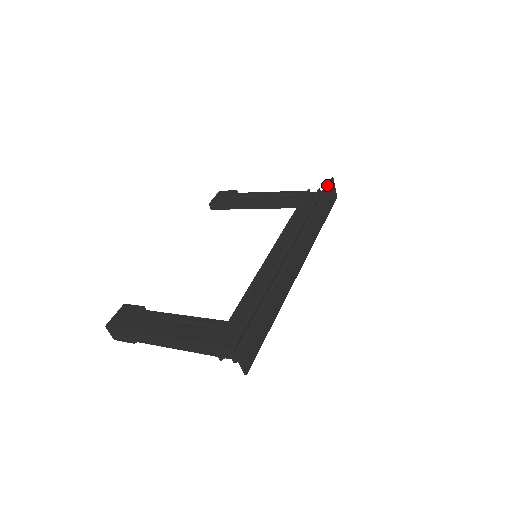
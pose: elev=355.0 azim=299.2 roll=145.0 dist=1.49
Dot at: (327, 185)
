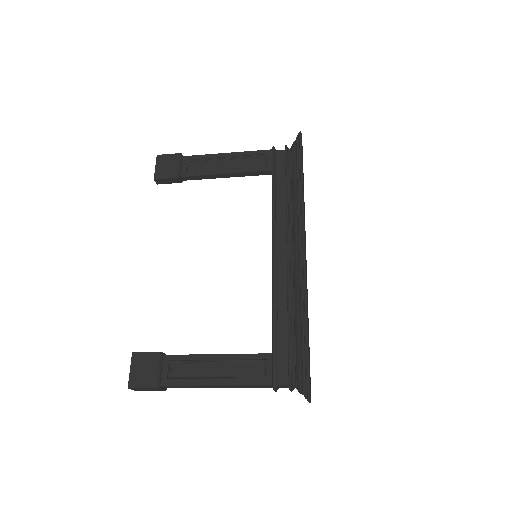
Dot at: (300, 146)
